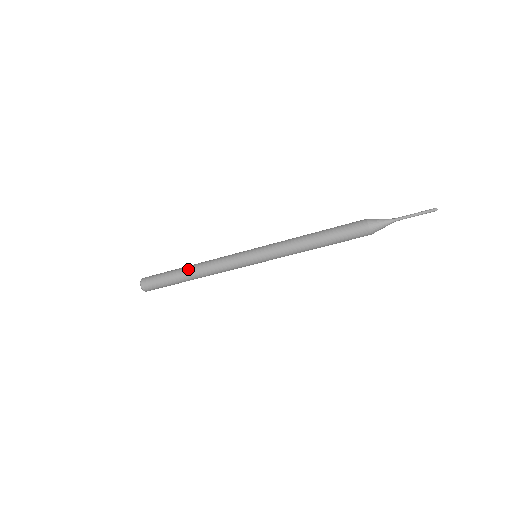
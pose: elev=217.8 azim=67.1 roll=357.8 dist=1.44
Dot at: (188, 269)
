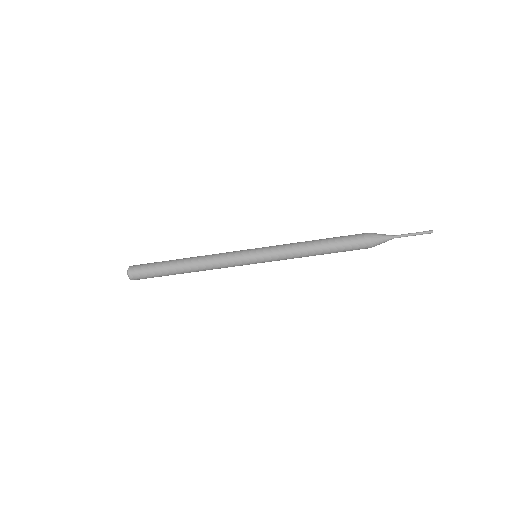
Dot at: (184, 260)
